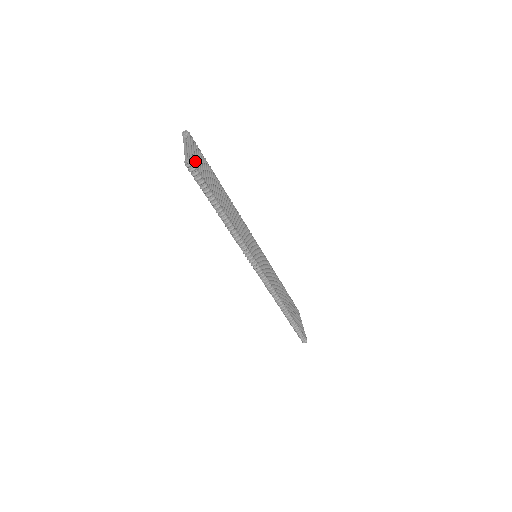
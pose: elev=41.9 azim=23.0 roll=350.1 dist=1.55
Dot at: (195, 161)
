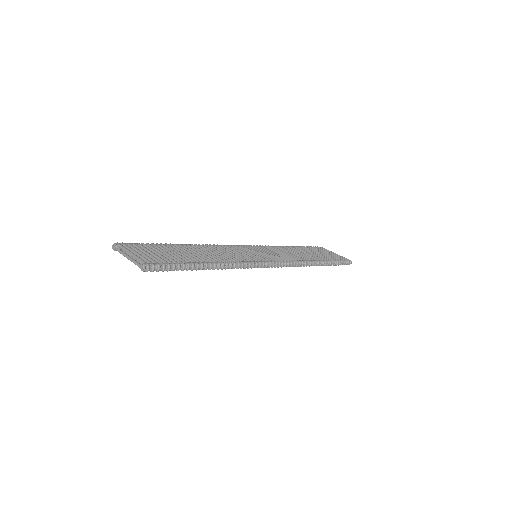
Dot at: (147, 260)
